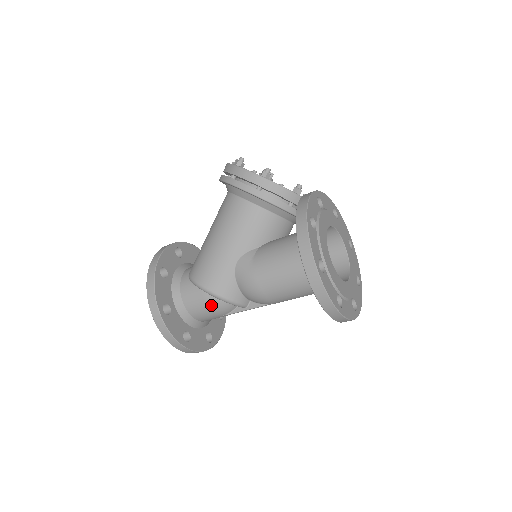
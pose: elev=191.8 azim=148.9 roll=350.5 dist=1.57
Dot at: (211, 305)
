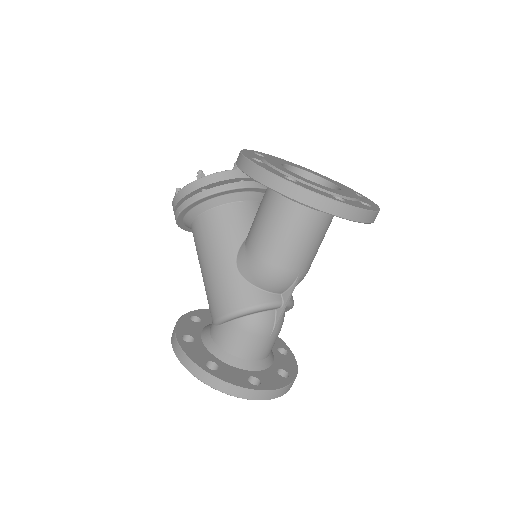
Dot at: (249, 328)
